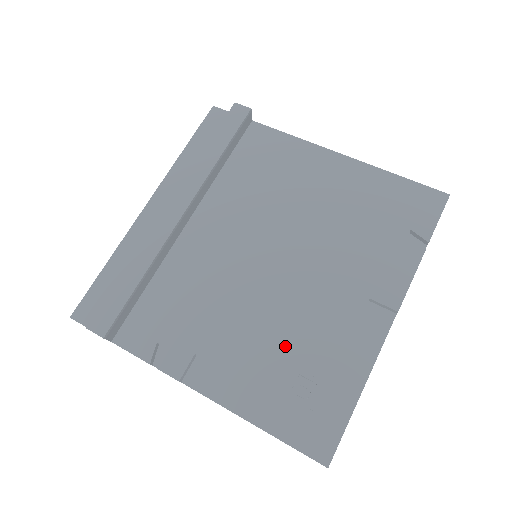
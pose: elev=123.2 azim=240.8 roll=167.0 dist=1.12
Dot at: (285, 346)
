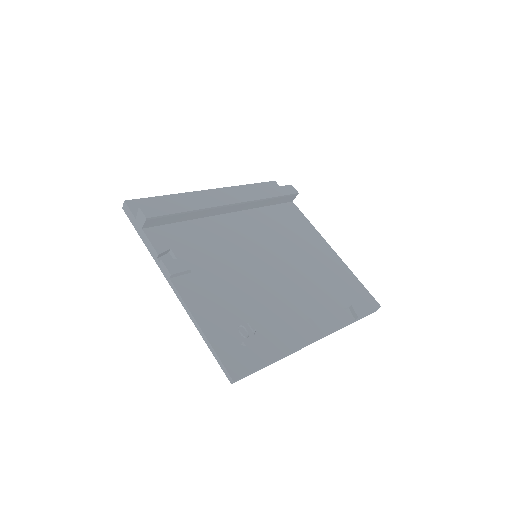
Dot at: (248, 304)
